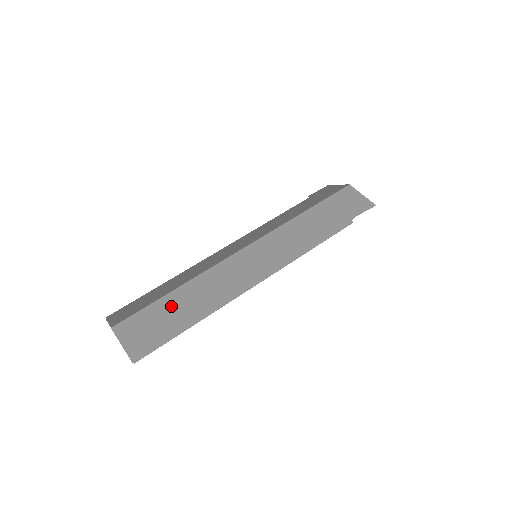
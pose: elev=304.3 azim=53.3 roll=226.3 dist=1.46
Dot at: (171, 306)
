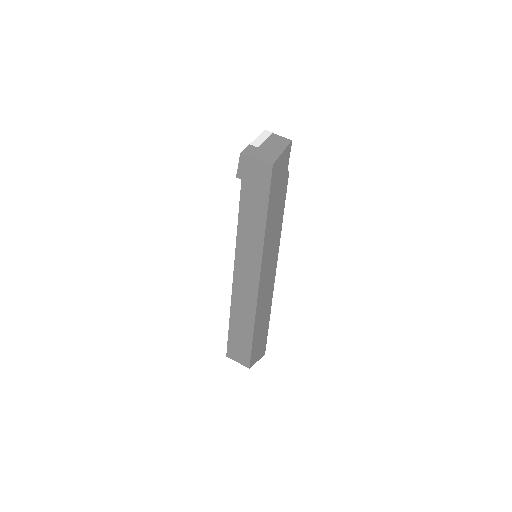
Dot at: (258, 333)
